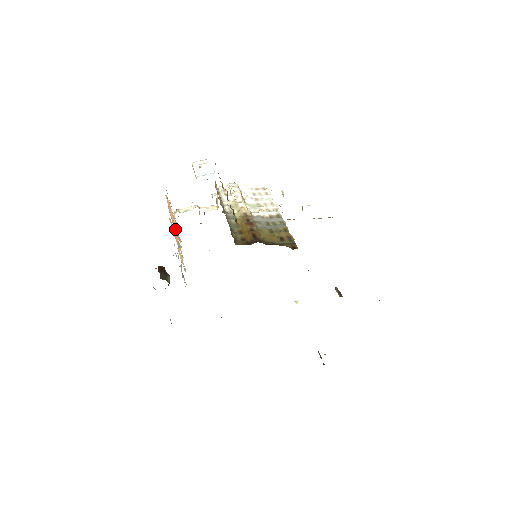
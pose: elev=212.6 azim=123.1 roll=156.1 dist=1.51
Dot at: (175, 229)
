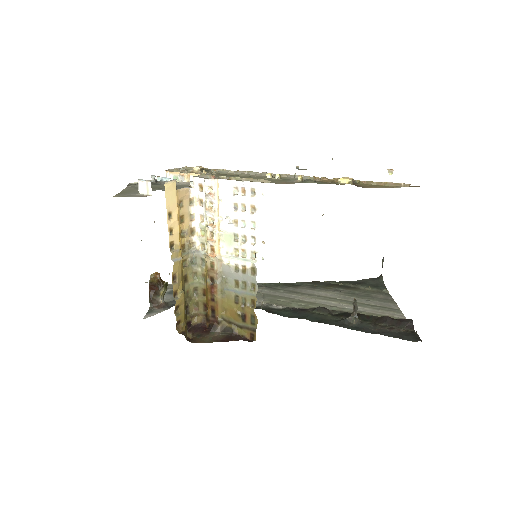
Dot at: occluded
